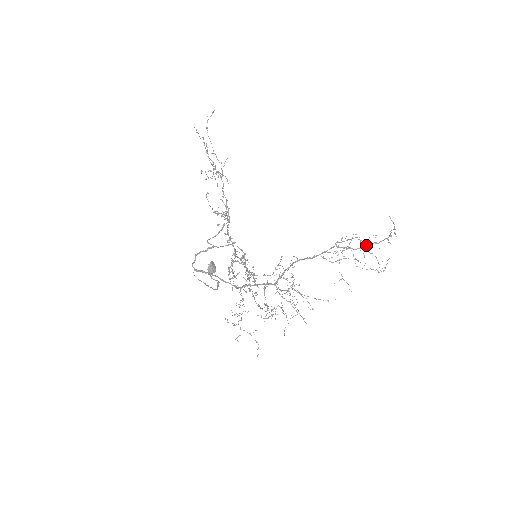
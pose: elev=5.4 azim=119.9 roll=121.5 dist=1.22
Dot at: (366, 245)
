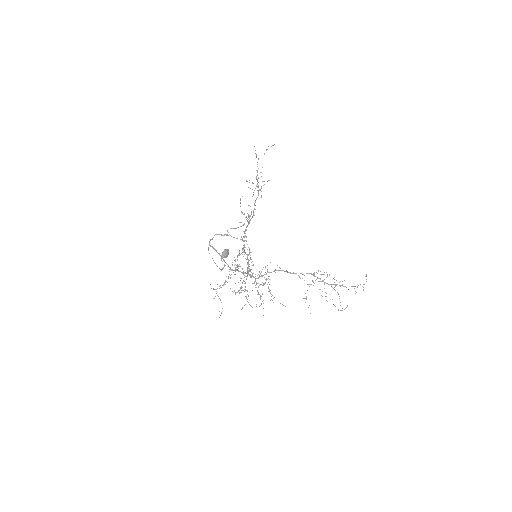
Dot at: (335, 284)
